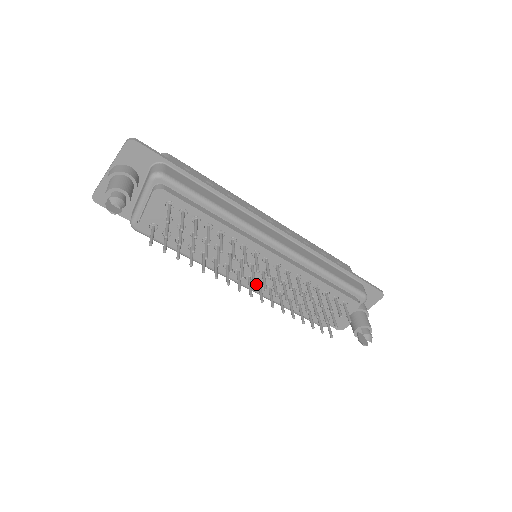
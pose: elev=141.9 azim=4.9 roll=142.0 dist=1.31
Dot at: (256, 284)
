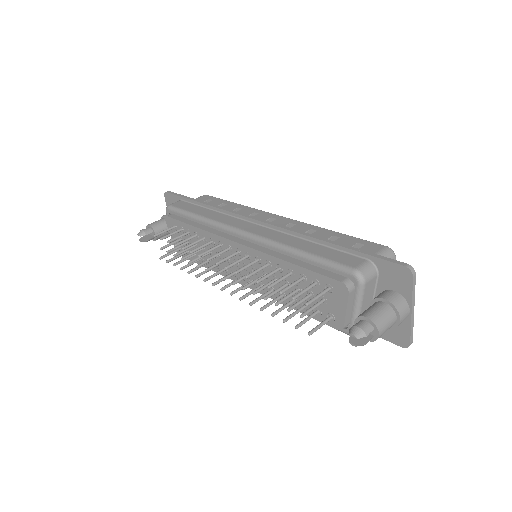
Dot at: occluded
